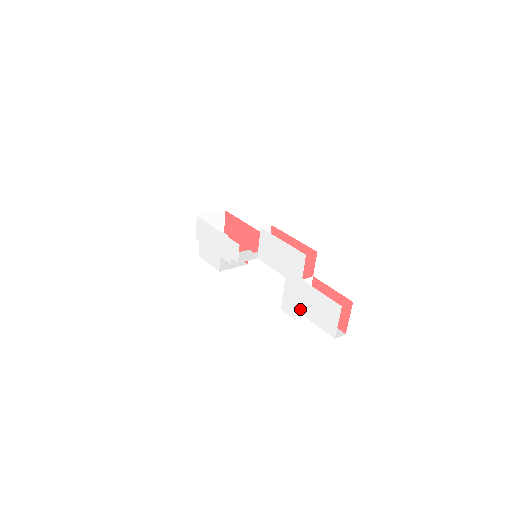
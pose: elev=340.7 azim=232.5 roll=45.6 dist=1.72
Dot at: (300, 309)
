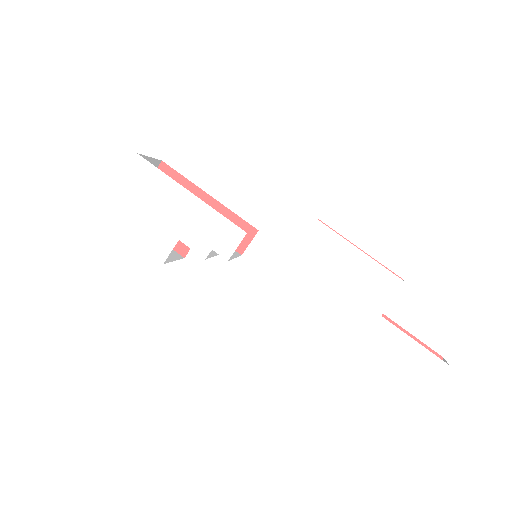
Dot at: (357, 356)
